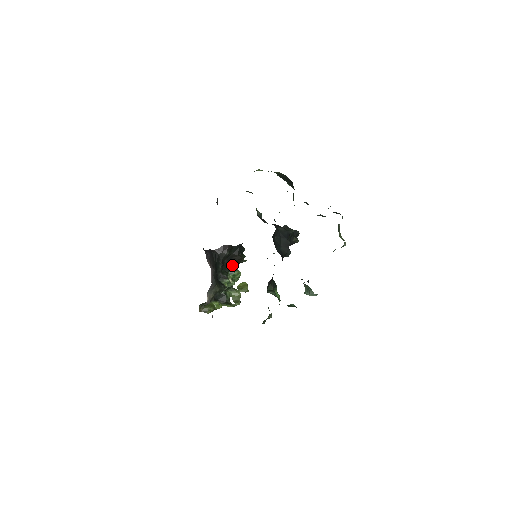
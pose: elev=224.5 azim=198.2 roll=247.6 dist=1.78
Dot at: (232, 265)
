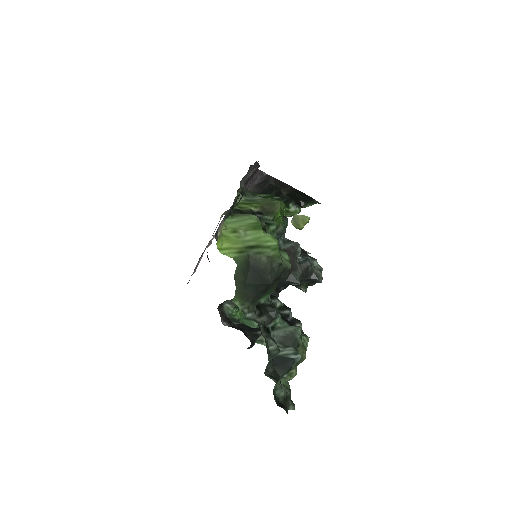
Dot at: (294, 200)
